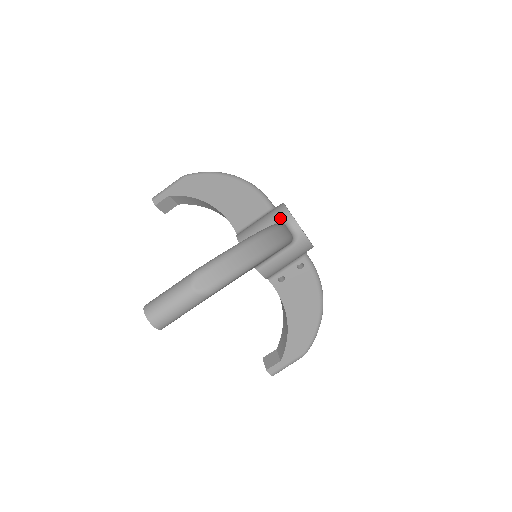
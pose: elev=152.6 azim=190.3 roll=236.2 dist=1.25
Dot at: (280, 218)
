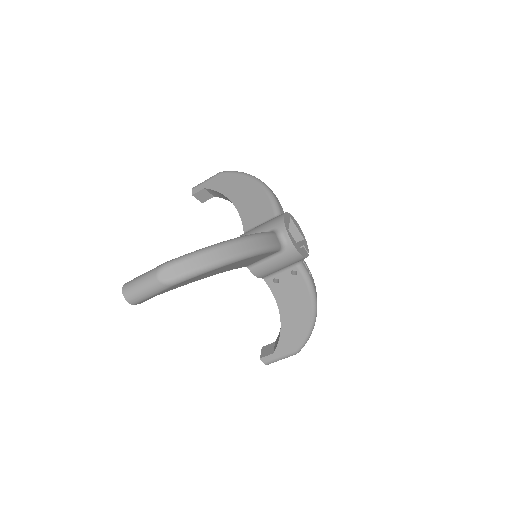
Dot at: (275, 227)
